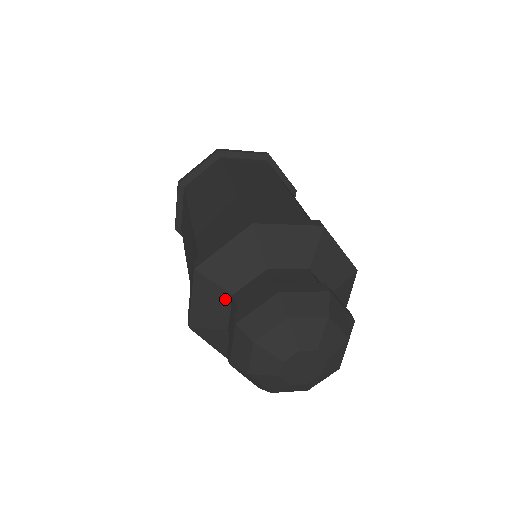
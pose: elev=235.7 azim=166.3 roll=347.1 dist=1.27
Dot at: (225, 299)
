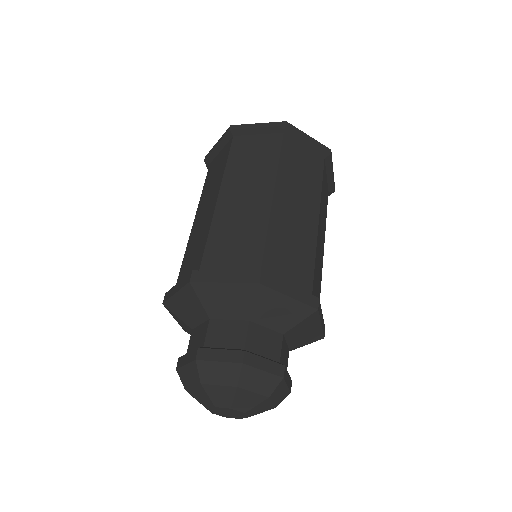
Dot at: (190, 329)
